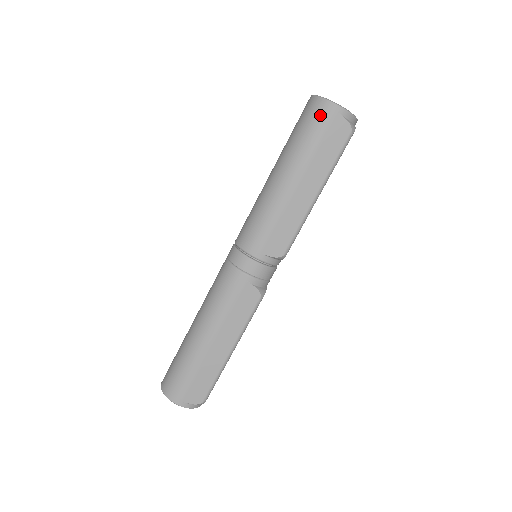
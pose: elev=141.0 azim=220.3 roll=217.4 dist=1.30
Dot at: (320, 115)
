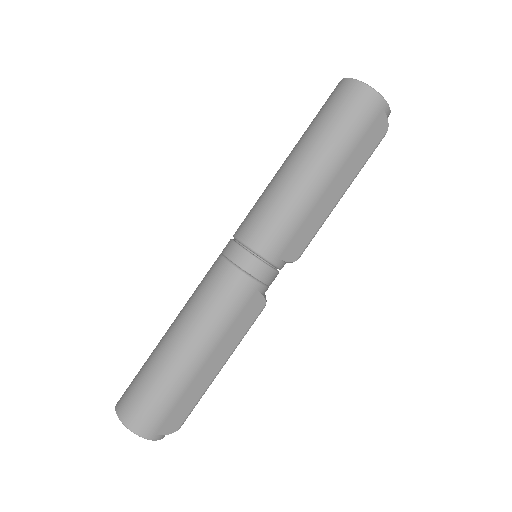
Dot at: (367, 107)
